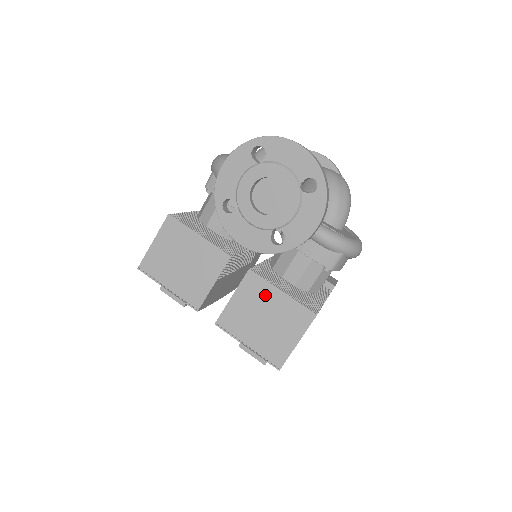
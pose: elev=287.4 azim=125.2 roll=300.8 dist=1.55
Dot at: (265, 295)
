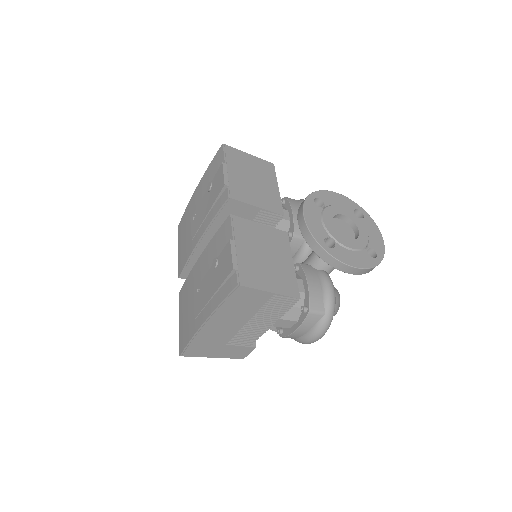
Dot at: (282, 251)
